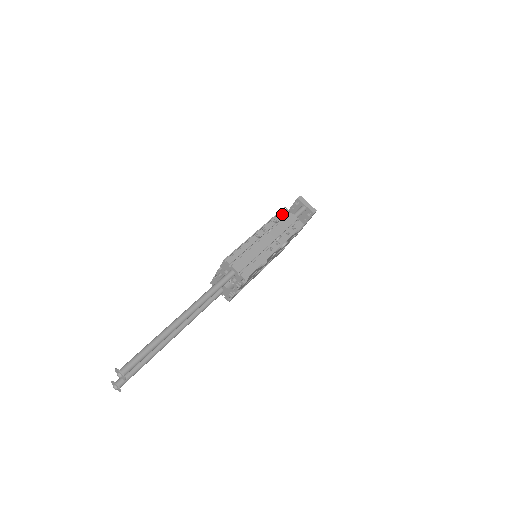
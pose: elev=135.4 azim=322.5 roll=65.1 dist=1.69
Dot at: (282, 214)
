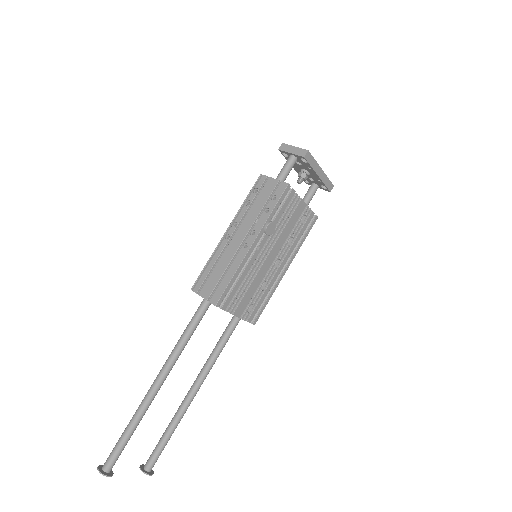
Dot at: (257, 187)
